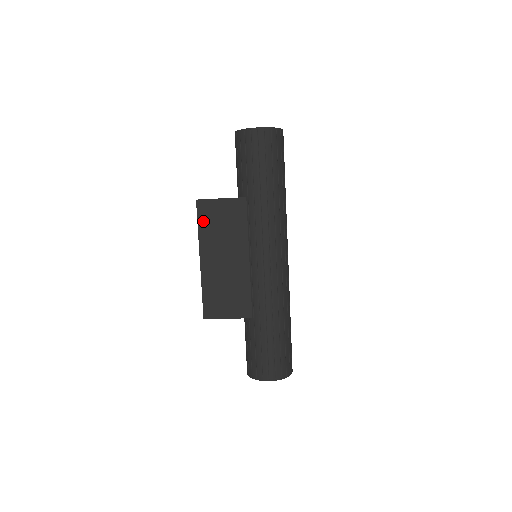
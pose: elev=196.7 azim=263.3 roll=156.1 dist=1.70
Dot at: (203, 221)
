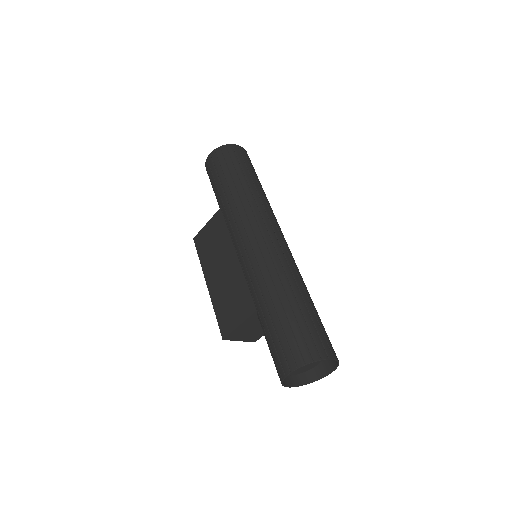
Dot at: (201, 251)
